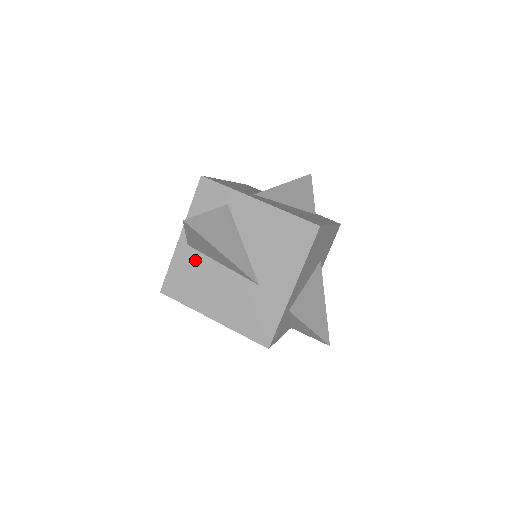
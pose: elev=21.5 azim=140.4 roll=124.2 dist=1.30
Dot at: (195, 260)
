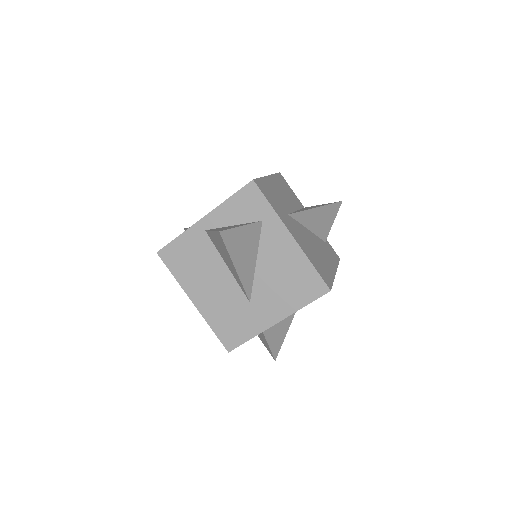
Dot at: (205, 247)
